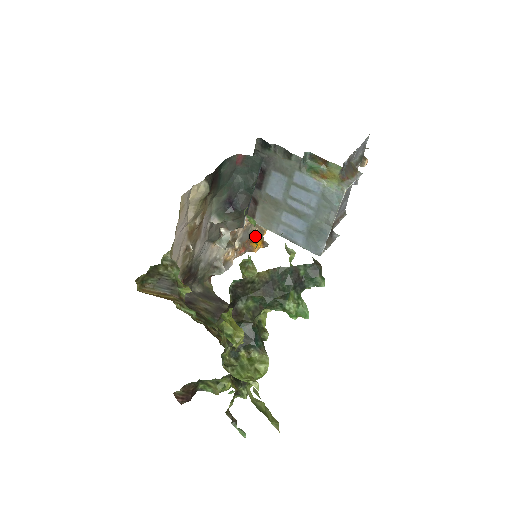
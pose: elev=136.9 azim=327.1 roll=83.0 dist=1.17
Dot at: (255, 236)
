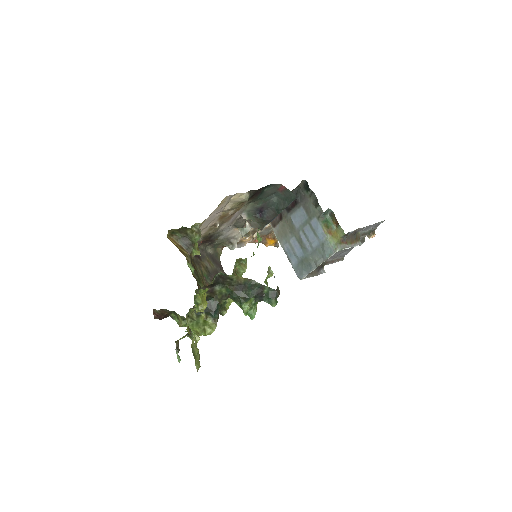
Dot at: (273, 235)
